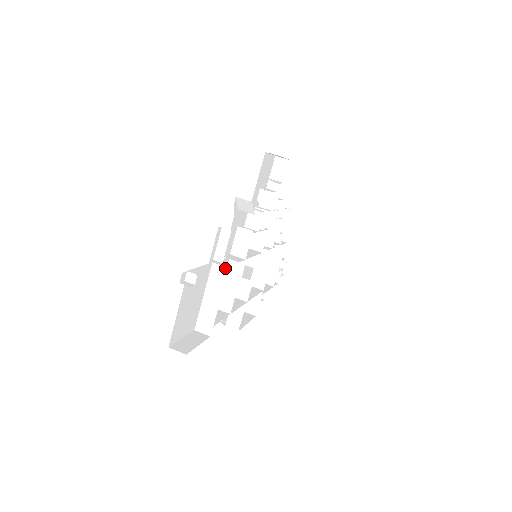
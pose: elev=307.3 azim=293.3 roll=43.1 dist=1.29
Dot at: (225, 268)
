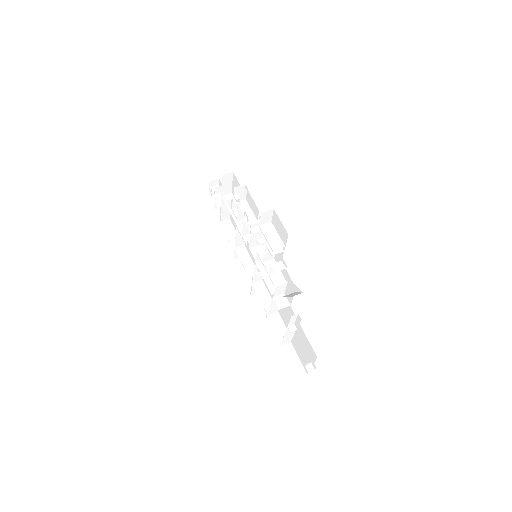
Dot at: occluded
